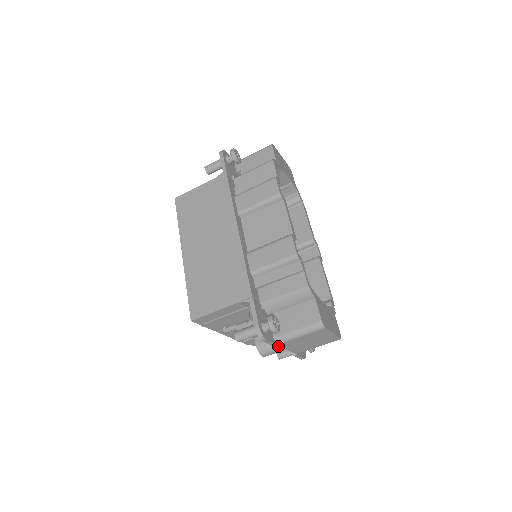
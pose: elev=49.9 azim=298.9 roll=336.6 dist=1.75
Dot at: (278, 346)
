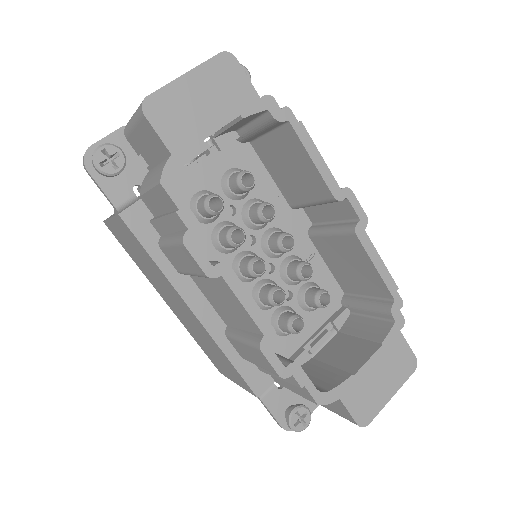
Dot at: occluded
